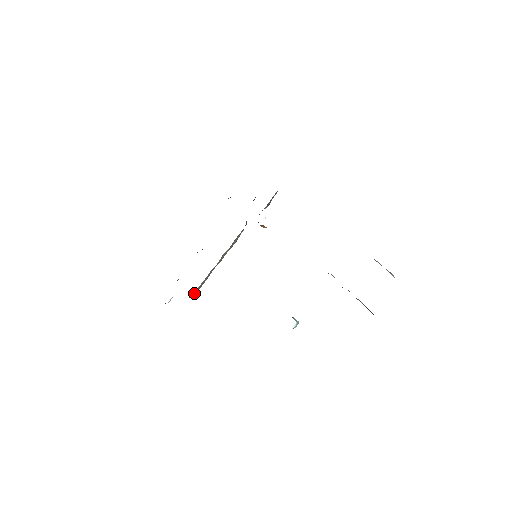
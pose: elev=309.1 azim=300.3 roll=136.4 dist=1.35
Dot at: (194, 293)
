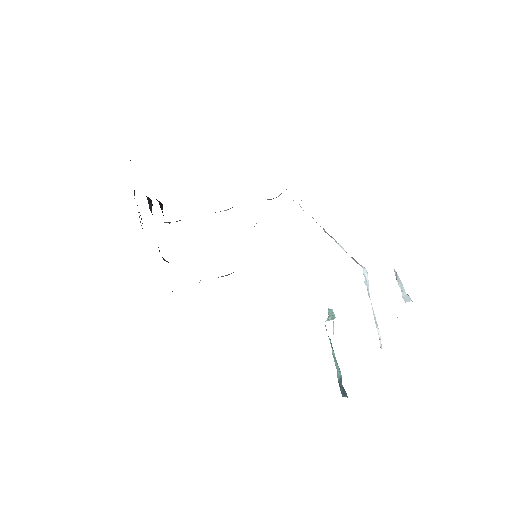
Dot at: occluded
